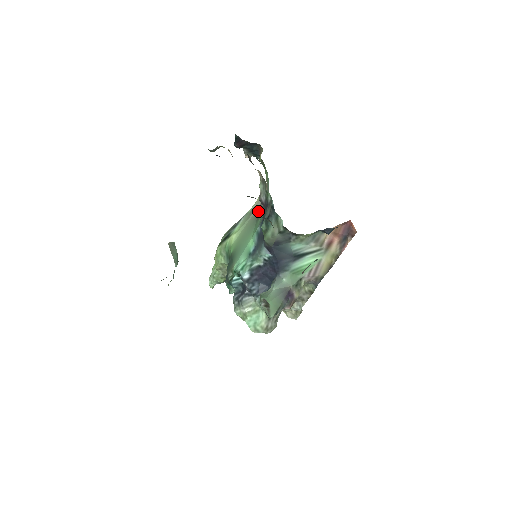
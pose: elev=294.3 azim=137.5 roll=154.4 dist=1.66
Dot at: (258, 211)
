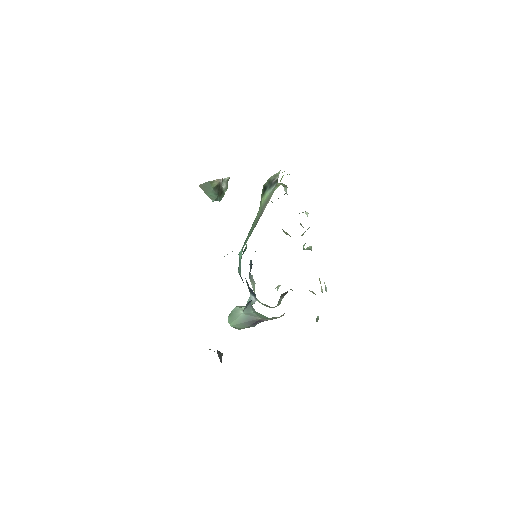
Dot at: (258, 220)
